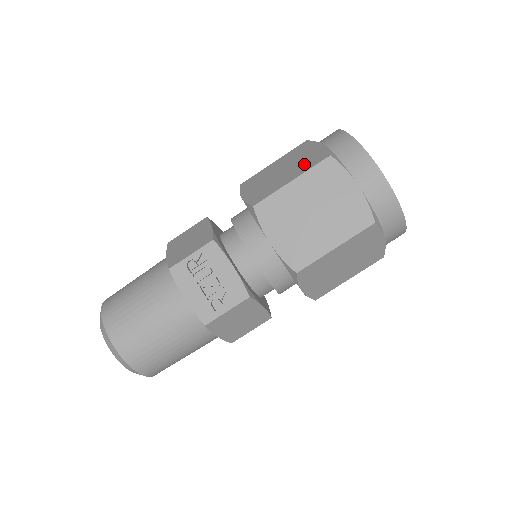
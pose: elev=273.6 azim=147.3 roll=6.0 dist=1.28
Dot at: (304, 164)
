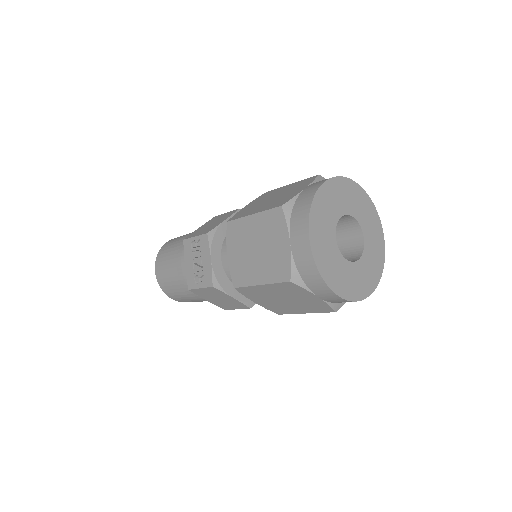
Dot at: (275, 202)
